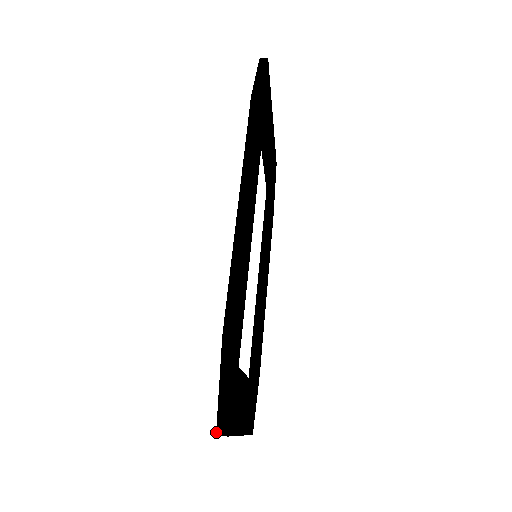
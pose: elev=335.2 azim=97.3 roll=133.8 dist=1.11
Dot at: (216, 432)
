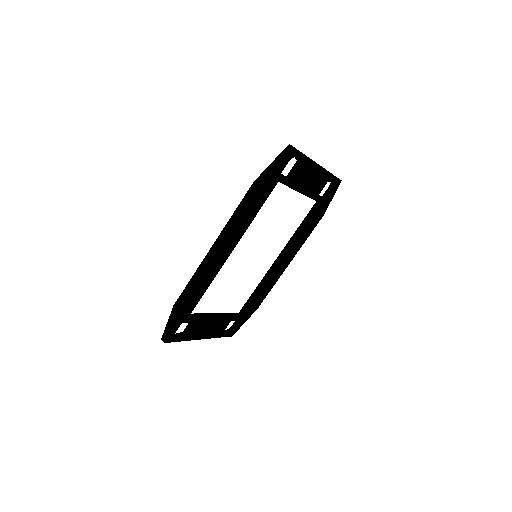
Dot at: (161, 338)
